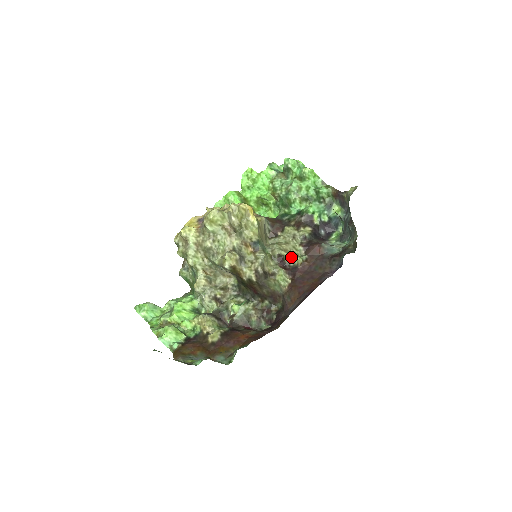
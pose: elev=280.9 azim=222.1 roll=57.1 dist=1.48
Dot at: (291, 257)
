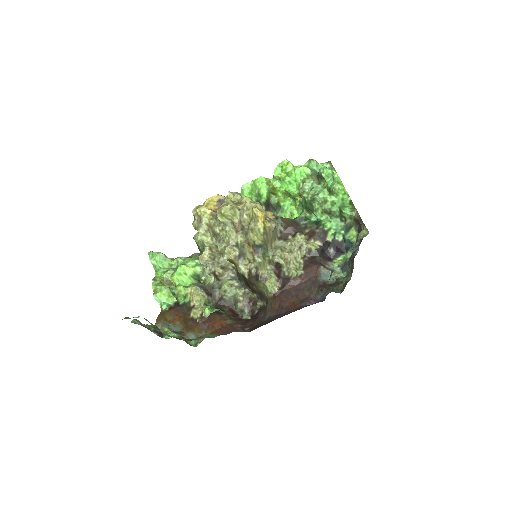
Dot at: (288, 267)
